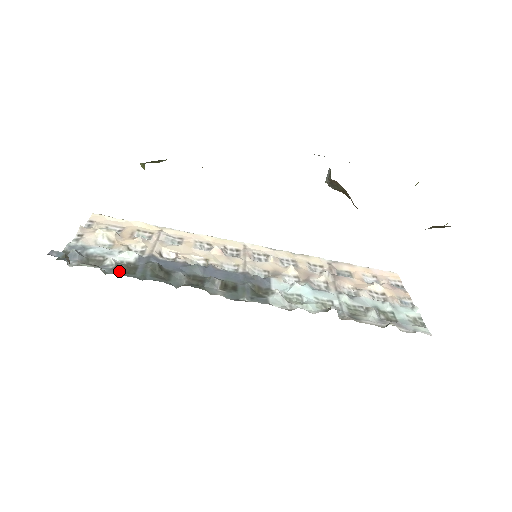
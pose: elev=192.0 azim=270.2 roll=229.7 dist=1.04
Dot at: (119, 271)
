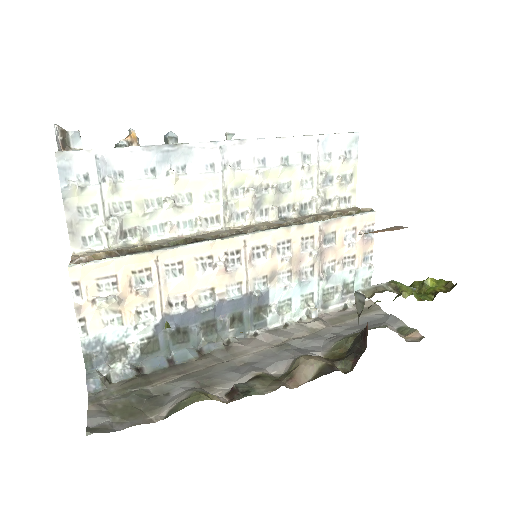
Dot at: (145, 353)
